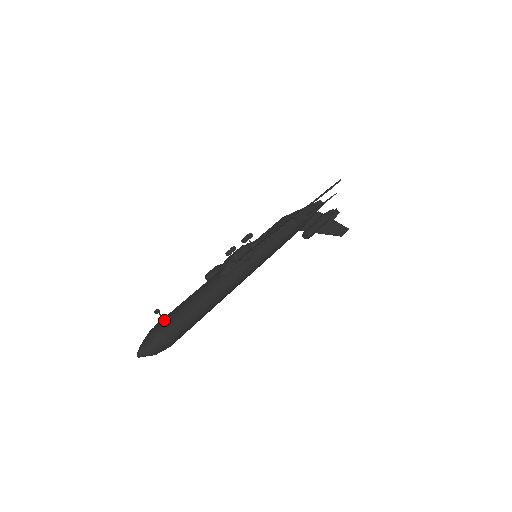
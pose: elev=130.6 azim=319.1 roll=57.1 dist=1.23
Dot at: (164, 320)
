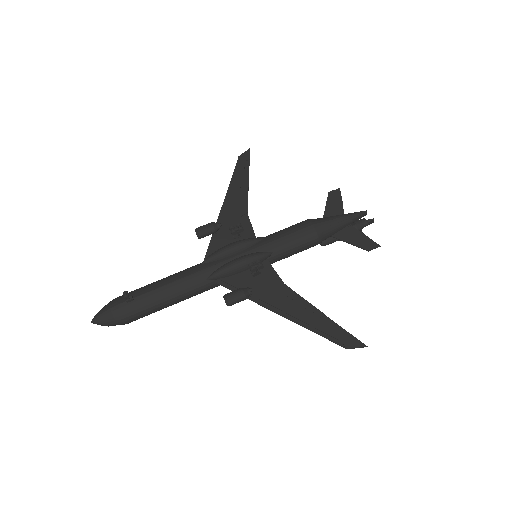
Dot at: (130, 306)
